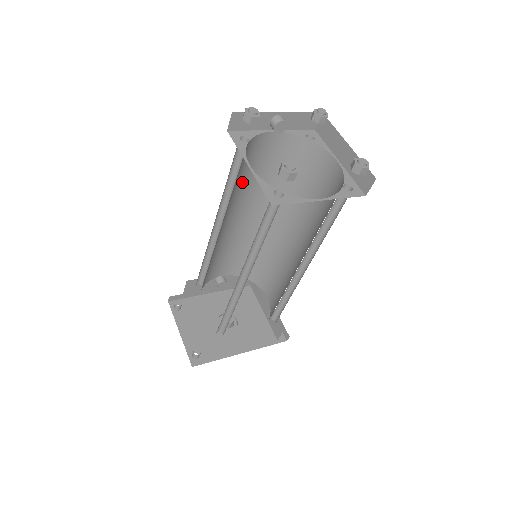
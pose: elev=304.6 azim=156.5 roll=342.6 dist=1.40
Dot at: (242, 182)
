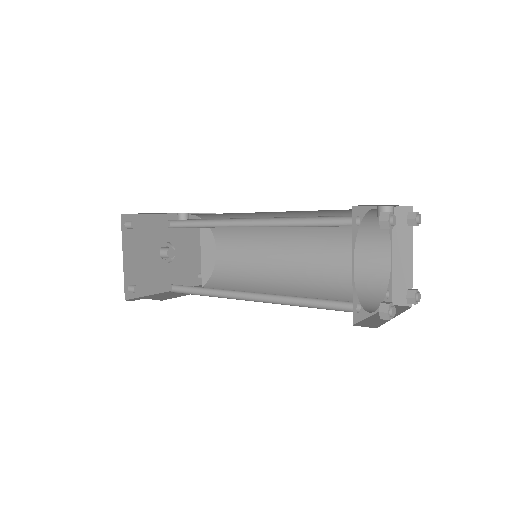
Dot at: occluded
